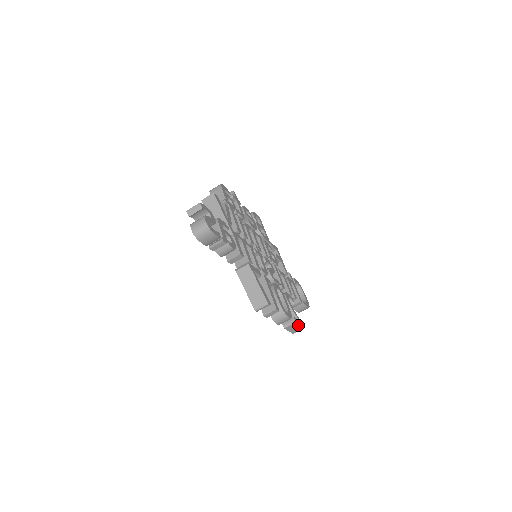
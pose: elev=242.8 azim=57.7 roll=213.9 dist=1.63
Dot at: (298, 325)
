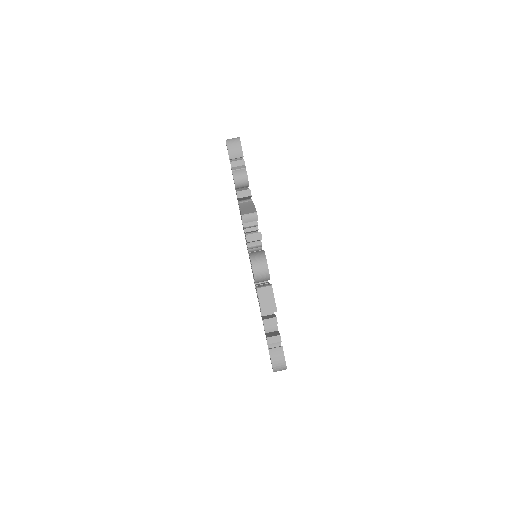
Dot at: (272, 296)
